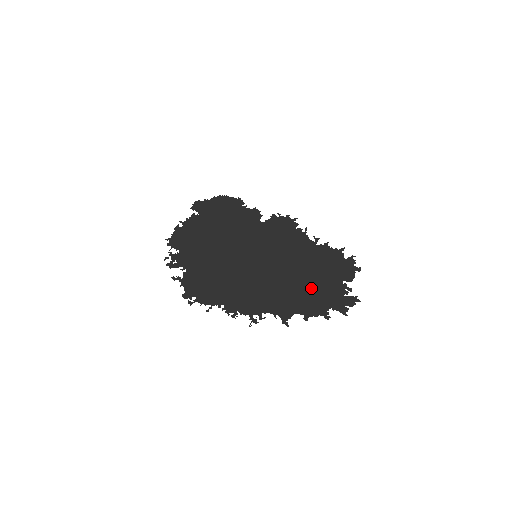
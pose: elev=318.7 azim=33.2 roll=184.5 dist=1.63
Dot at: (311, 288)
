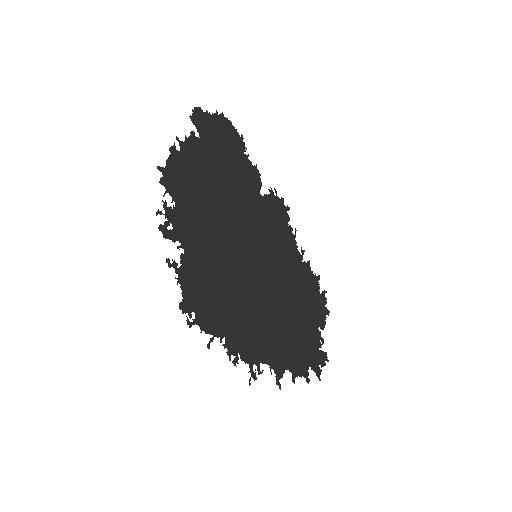
Dot at: (298, 330)
